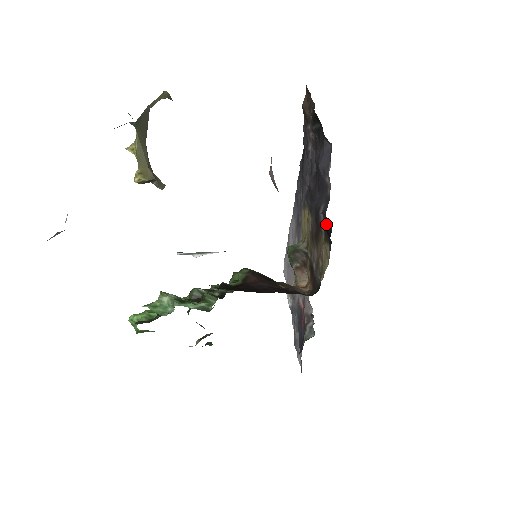
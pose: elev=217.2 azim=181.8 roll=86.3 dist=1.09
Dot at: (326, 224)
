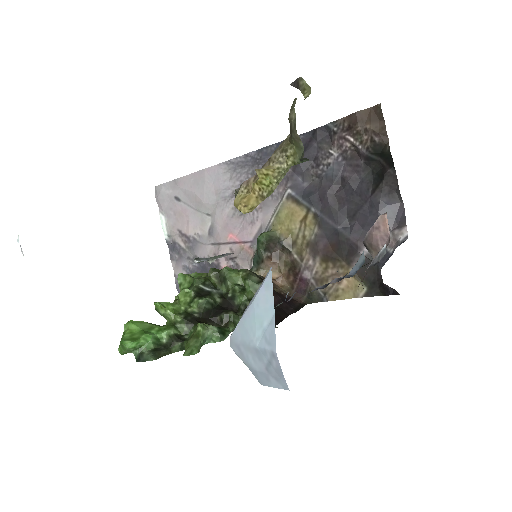
Dot at: (370, 270)
